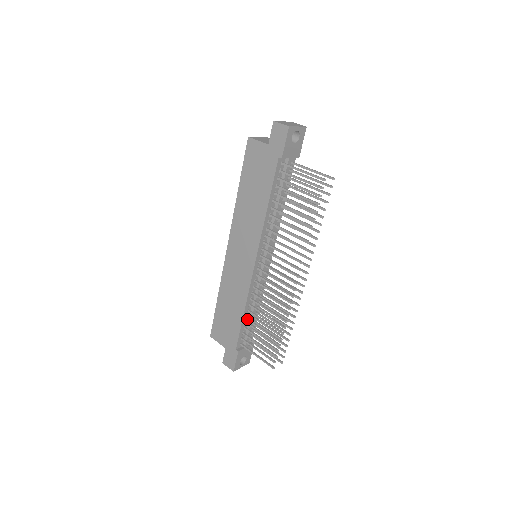
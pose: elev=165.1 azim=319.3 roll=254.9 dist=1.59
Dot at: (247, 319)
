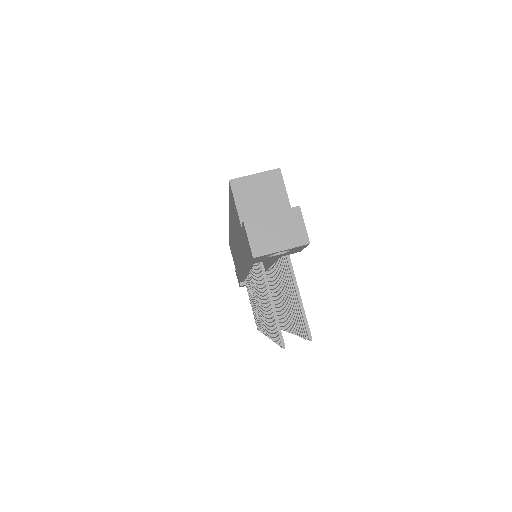
Dot at: occluded
